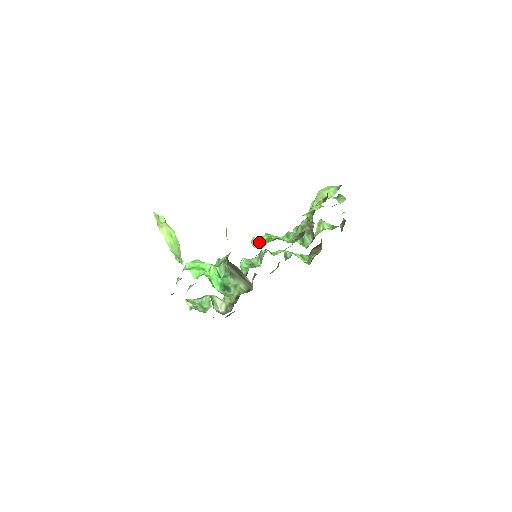
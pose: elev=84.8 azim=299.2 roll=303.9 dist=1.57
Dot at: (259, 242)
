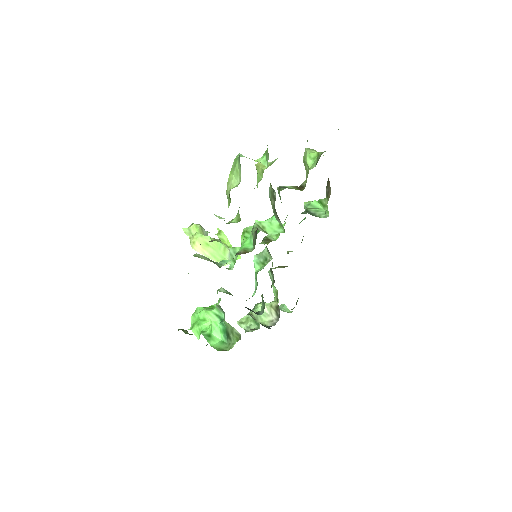
Dot at: occluded
